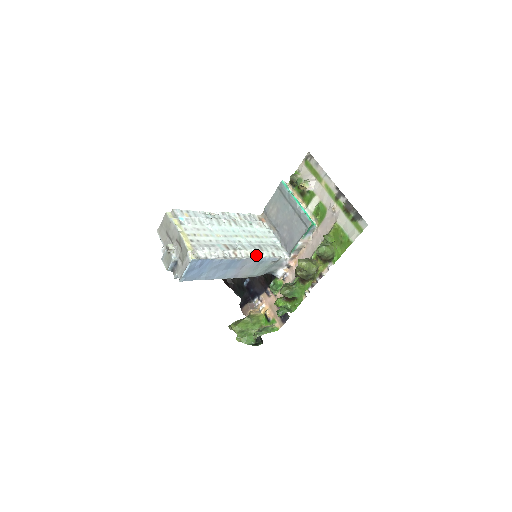
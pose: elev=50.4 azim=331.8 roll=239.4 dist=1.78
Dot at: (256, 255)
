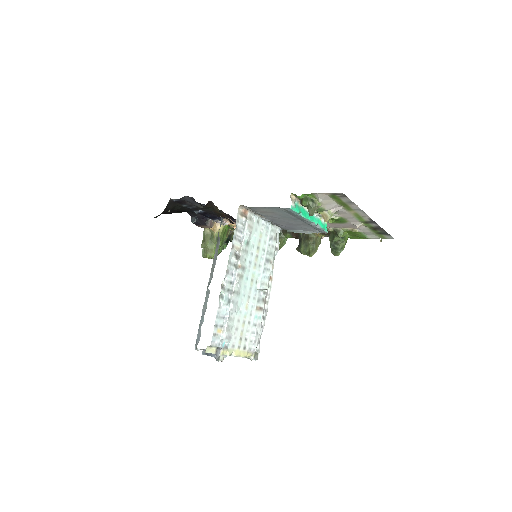
Dot at: (270, 274)
